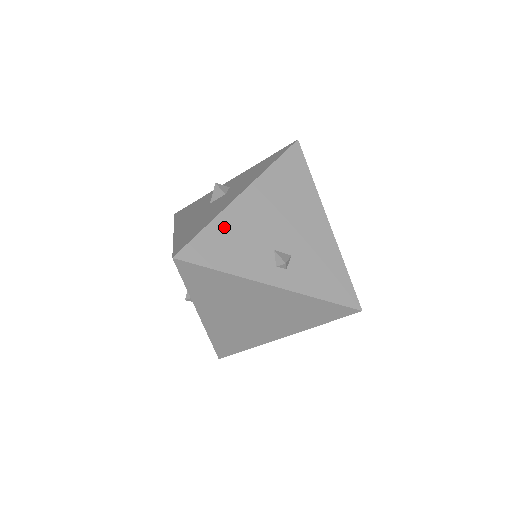
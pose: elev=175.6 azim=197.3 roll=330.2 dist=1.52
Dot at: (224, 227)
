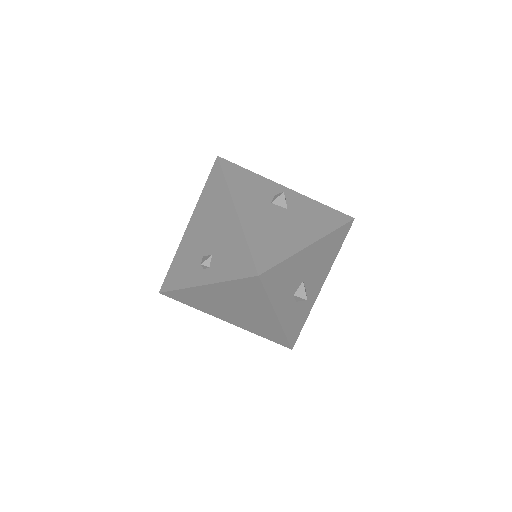
Dot at: (179, 257)
